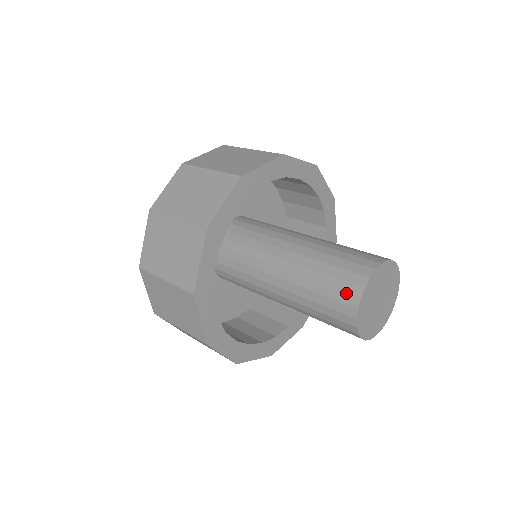
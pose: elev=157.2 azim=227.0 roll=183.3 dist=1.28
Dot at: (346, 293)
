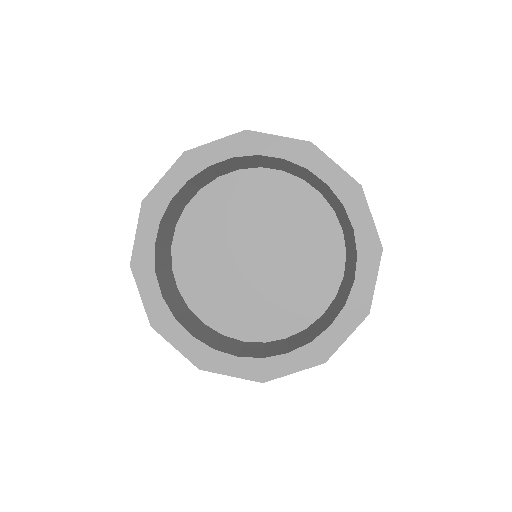
Dot at: occluded
